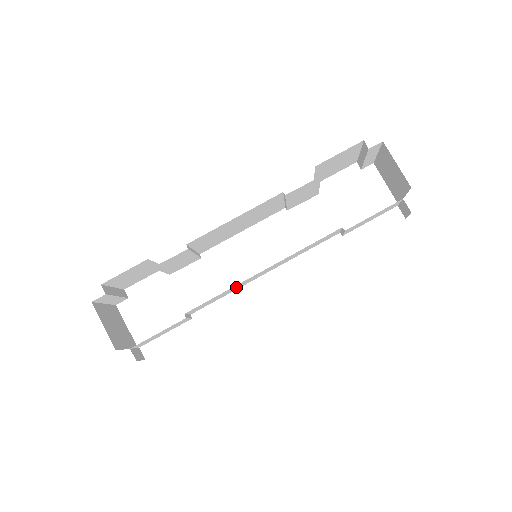
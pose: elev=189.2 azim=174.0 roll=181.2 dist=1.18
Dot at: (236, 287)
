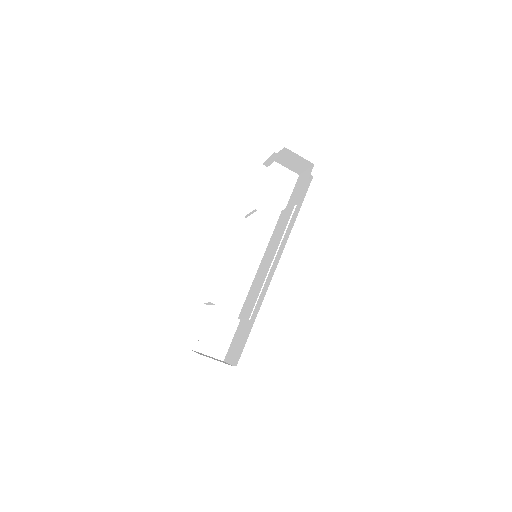
Dot at: (254, 282)
